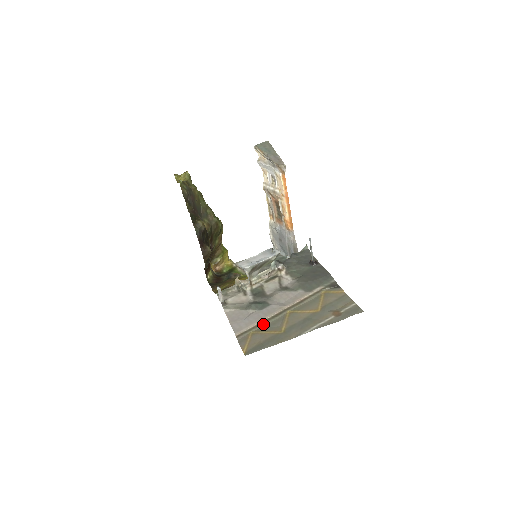
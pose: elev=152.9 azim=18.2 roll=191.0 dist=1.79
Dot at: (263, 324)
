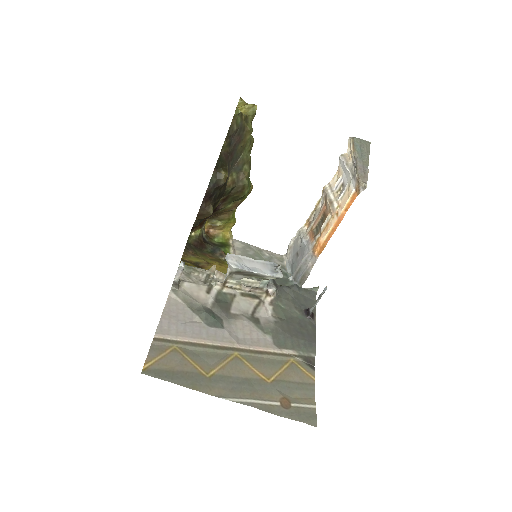
Dot at: (196, 347)
